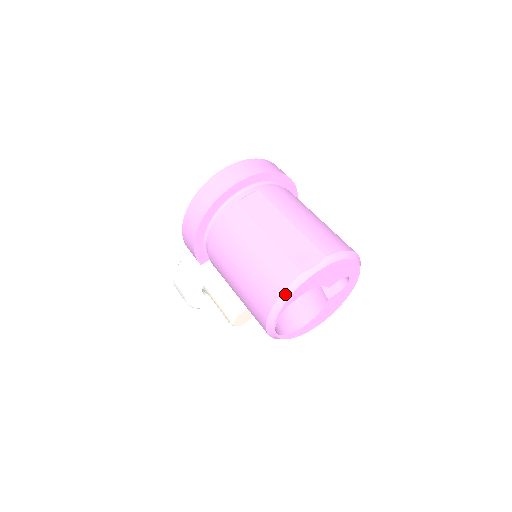
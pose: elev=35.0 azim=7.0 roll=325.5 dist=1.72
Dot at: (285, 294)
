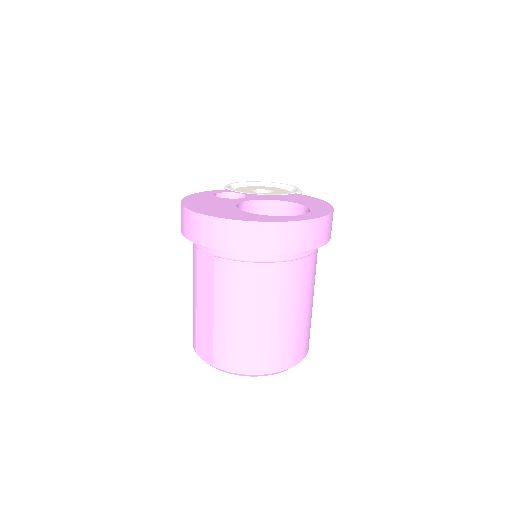
Dot at: occluded
